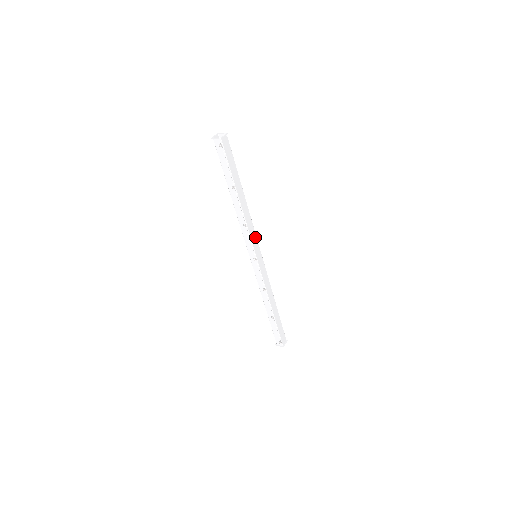
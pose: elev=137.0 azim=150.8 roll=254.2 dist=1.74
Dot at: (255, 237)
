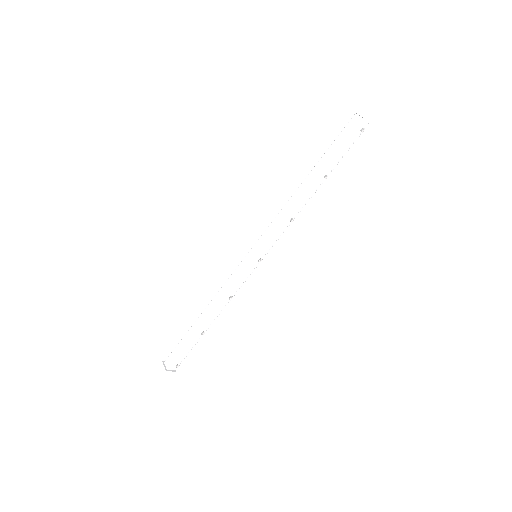
Dot at: occluded
